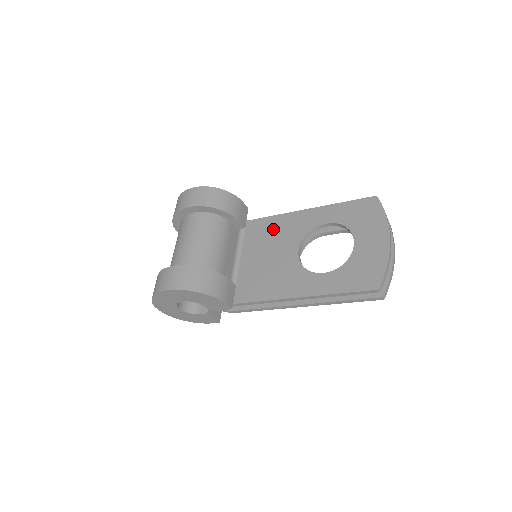
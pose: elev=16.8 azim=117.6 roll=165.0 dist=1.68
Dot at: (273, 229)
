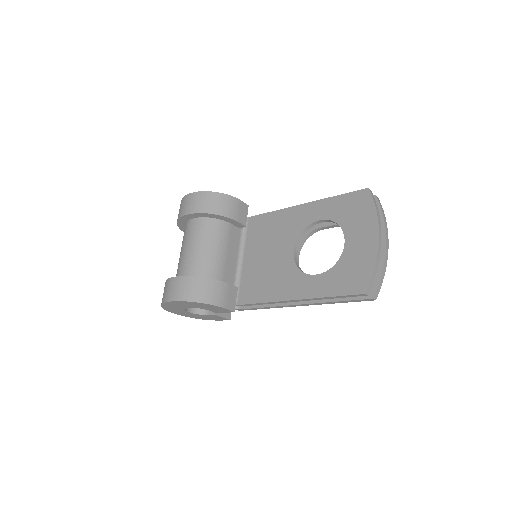
Dot at: (272, 226)
